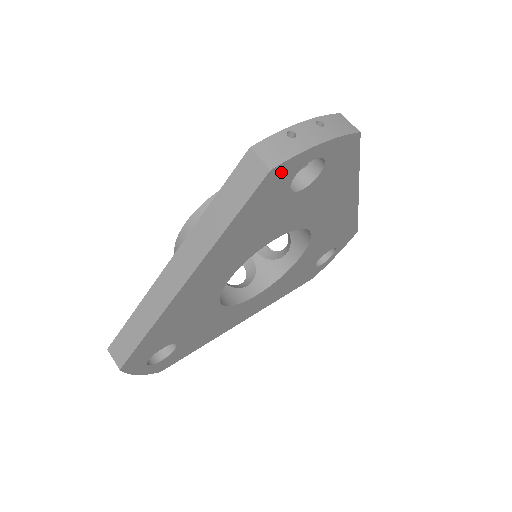
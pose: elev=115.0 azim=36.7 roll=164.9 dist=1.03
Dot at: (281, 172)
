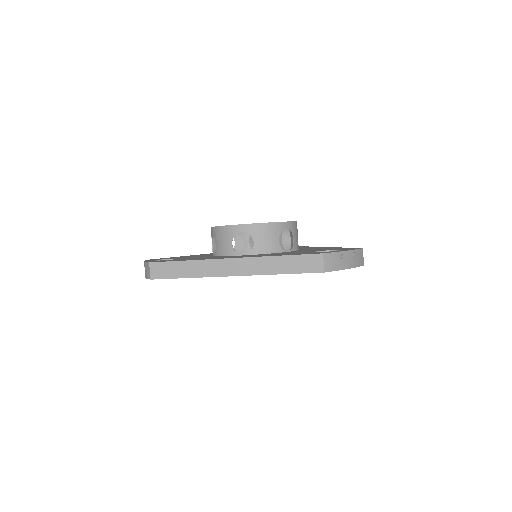
Dot at: occluded
